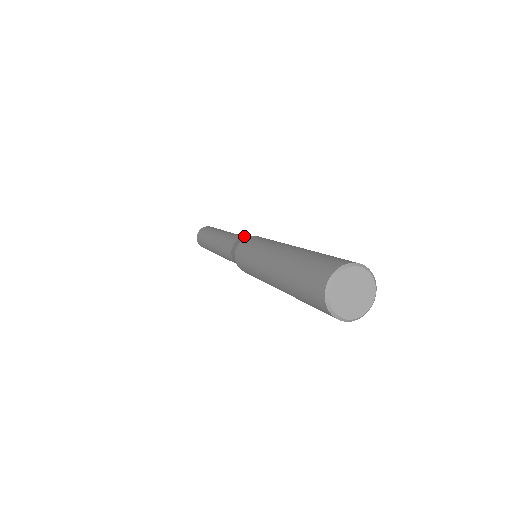
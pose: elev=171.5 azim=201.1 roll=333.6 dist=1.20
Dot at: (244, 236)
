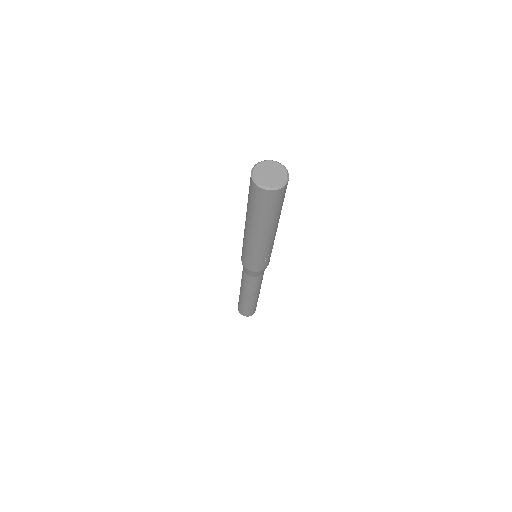
Dot at: occluded
